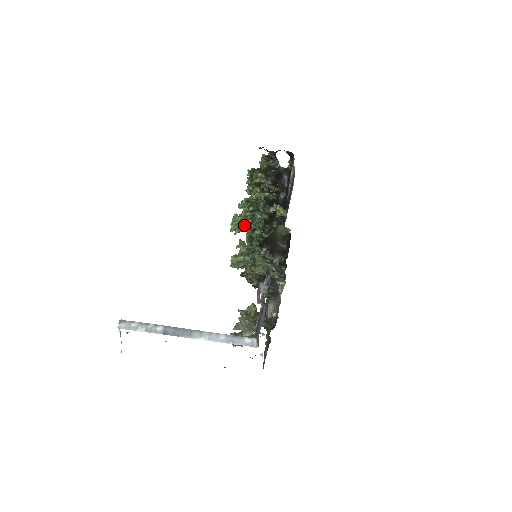
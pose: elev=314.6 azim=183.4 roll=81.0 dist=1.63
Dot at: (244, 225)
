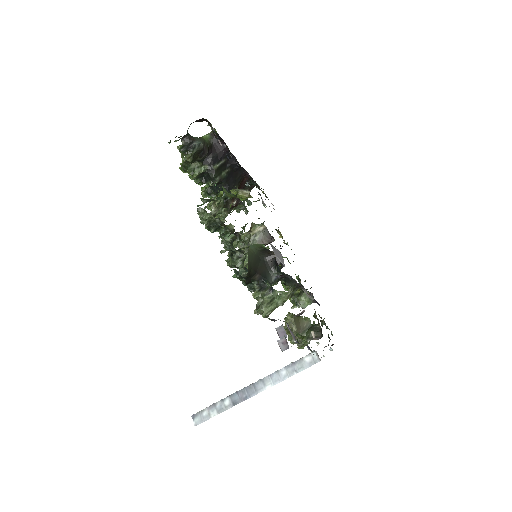
Dot at: (224, 208)
